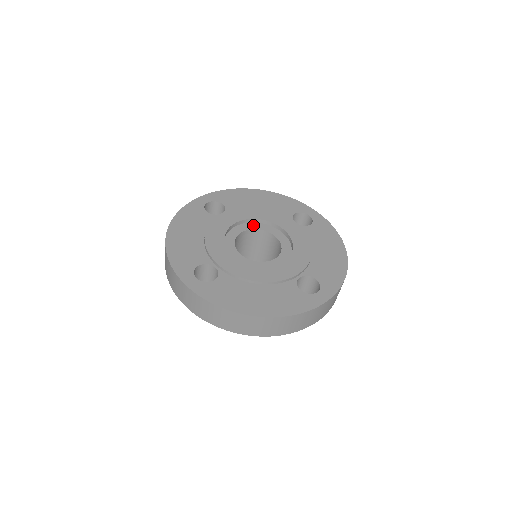
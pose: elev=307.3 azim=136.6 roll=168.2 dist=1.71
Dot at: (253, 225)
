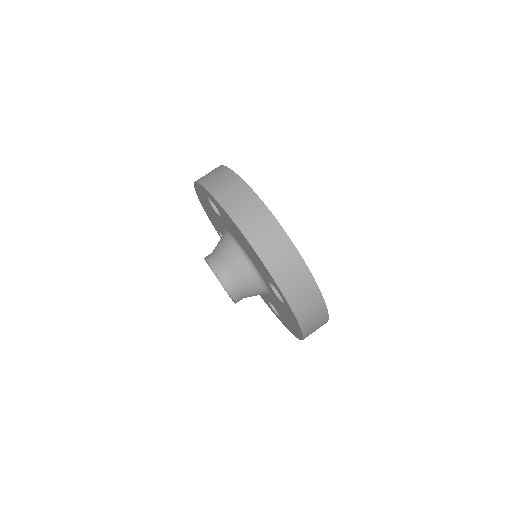
Dot at: occluded
